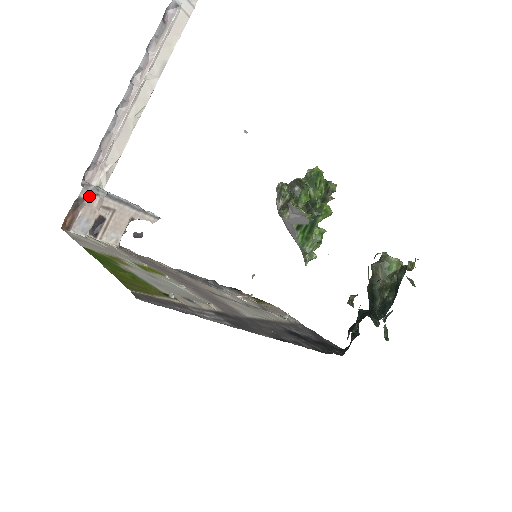
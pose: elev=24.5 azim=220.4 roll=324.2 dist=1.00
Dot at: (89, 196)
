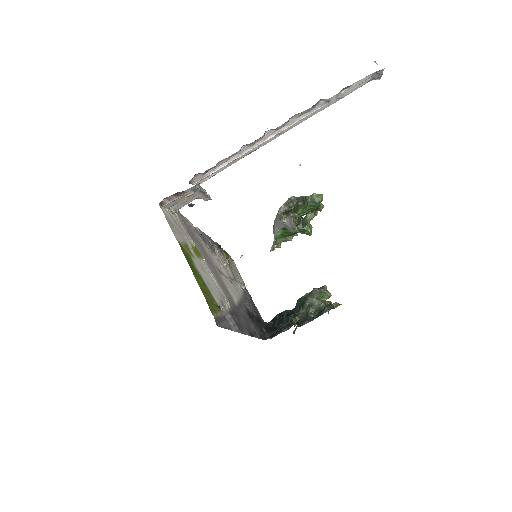
Dot at: (189, 191)
